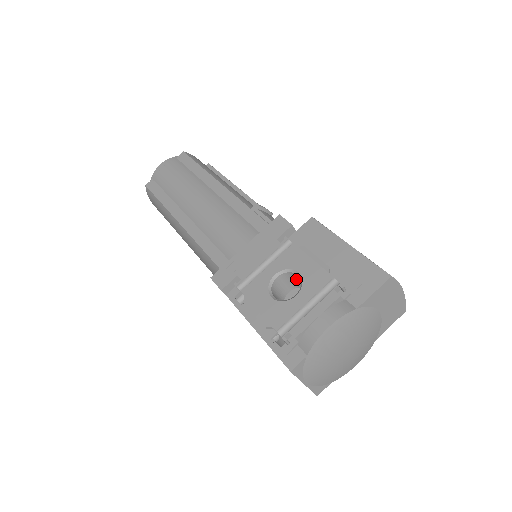
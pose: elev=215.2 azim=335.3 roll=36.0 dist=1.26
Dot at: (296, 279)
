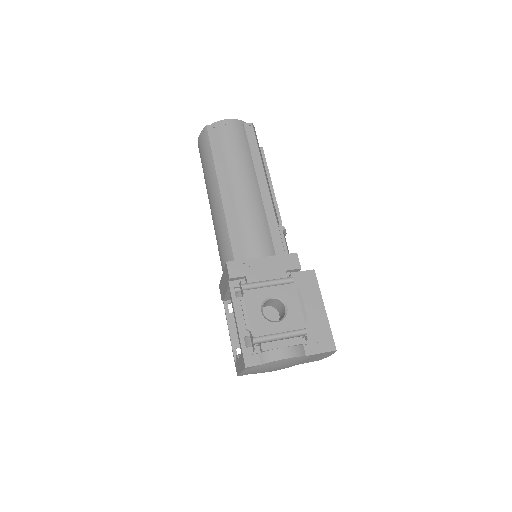
Dot at: (280, 306)
